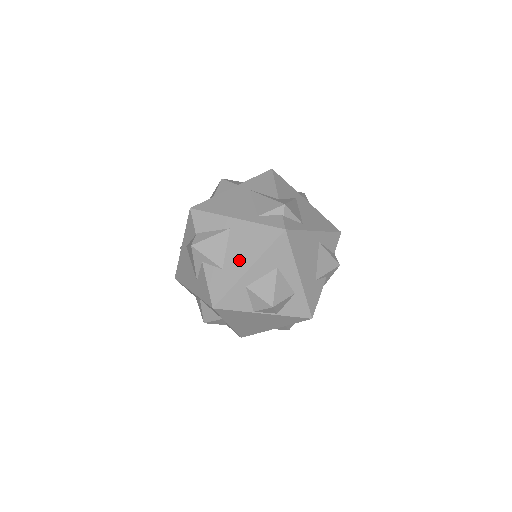
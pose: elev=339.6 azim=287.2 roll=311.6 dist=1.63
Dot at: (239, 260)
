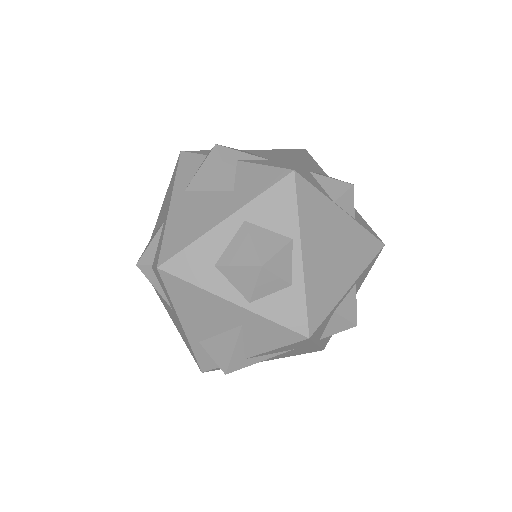
Dot at: (282, 157)
